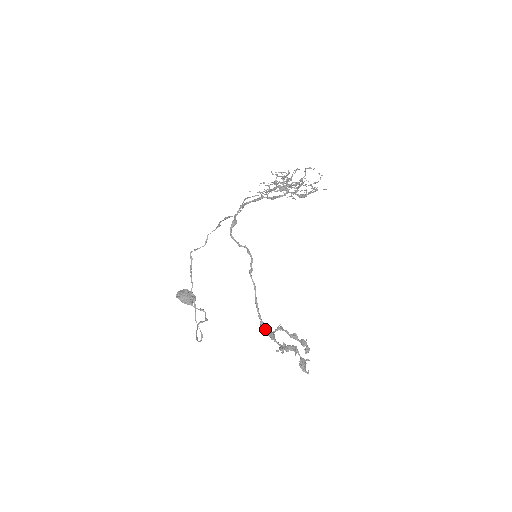
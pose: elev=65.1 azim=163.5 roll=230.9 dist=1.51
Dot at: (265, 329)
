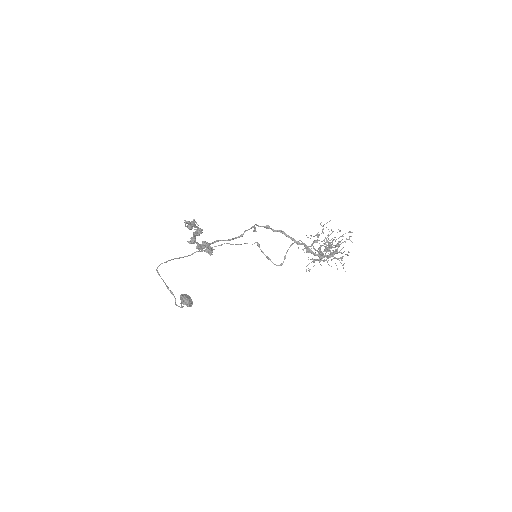
Dot at: occluded
